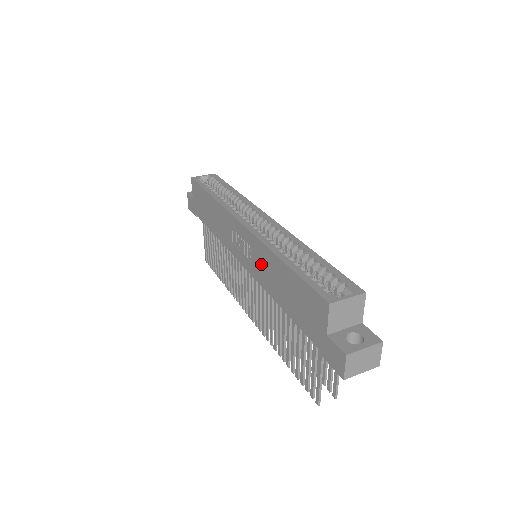
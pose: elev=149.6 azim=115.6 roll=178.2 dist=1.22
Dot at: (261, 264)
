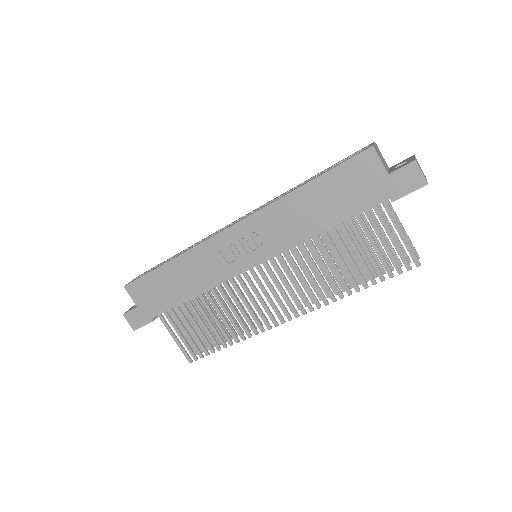
Dot at: (280, 226)
